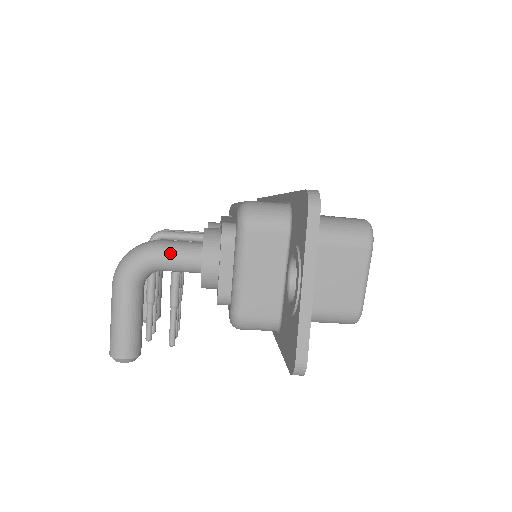
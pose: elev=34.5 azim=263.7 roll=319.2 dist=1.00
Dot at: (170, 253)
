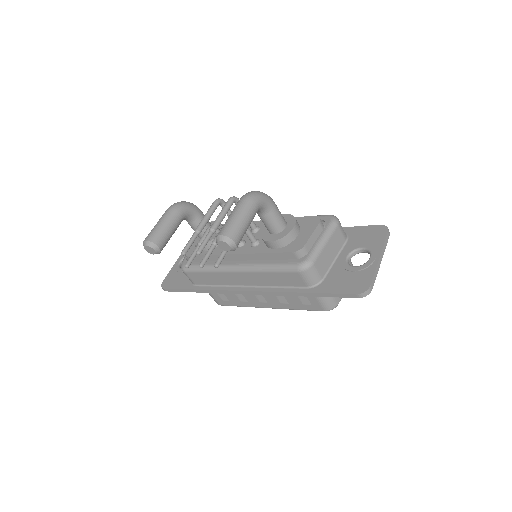
Dot at: (278, 210)
